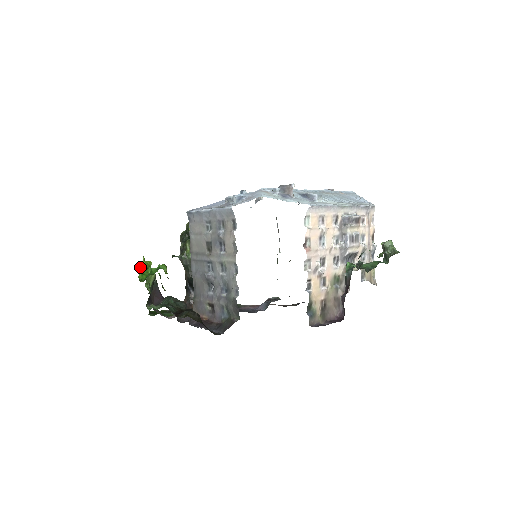
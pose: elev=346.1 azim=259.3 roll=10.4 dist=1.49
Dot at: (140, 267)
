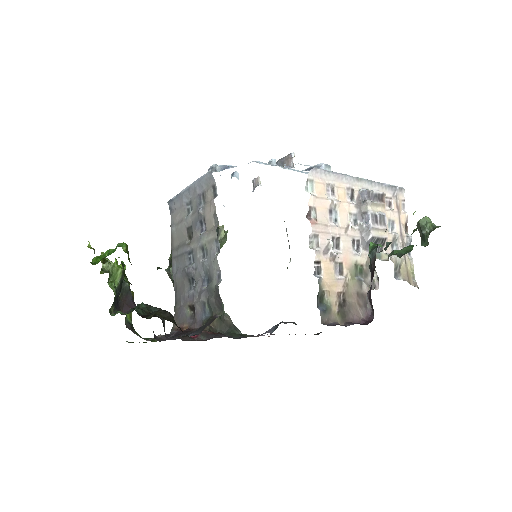
Dot at: occluded
